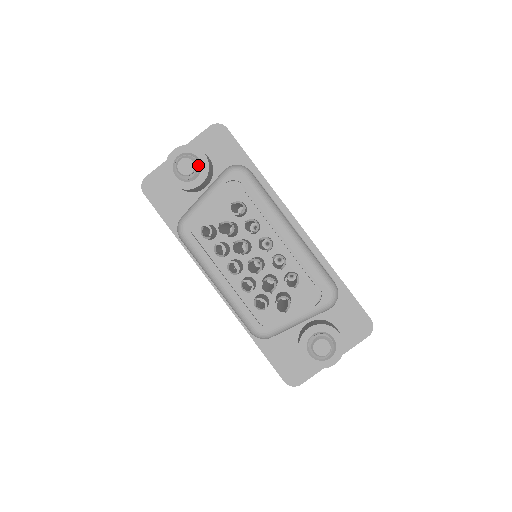
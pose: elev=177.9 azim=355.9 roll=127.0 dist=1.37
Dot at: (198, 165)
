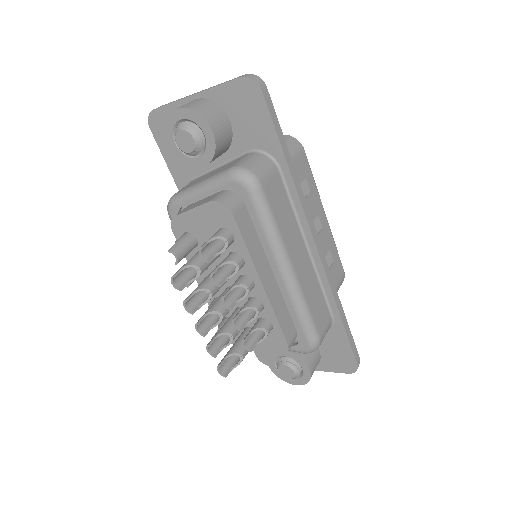
Dot at: (201, 144)
